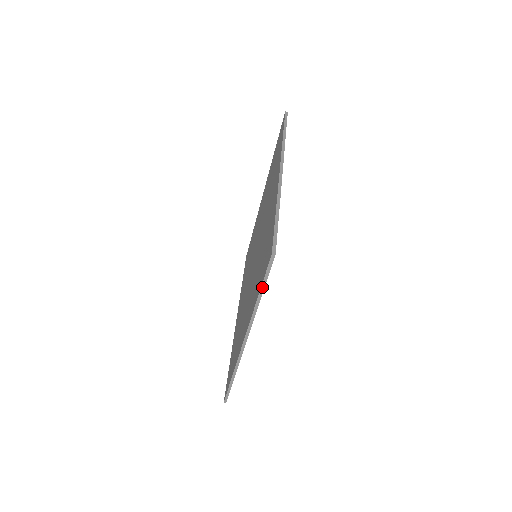
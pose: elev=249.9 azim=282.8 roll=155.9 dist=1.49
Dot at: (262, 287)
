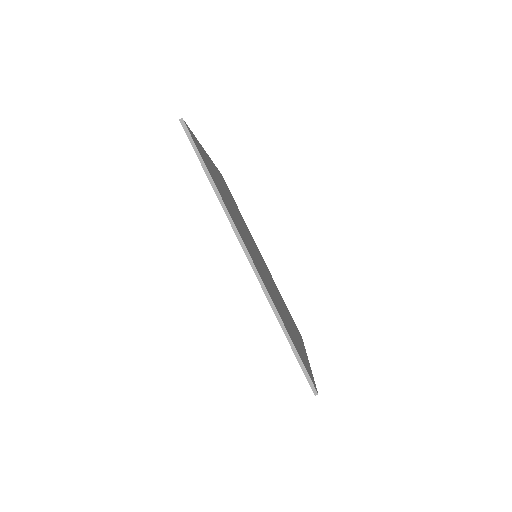
Dot at: (201, 163)
